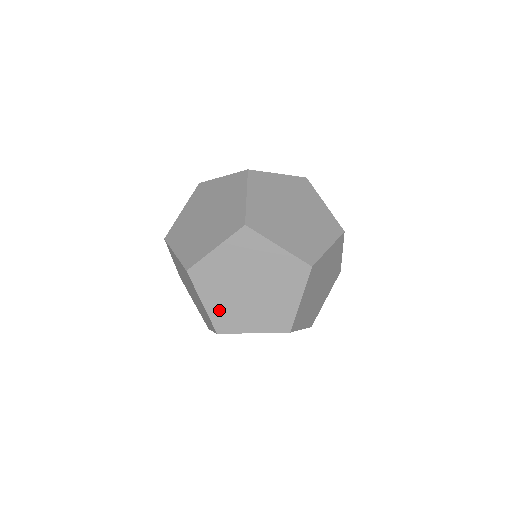
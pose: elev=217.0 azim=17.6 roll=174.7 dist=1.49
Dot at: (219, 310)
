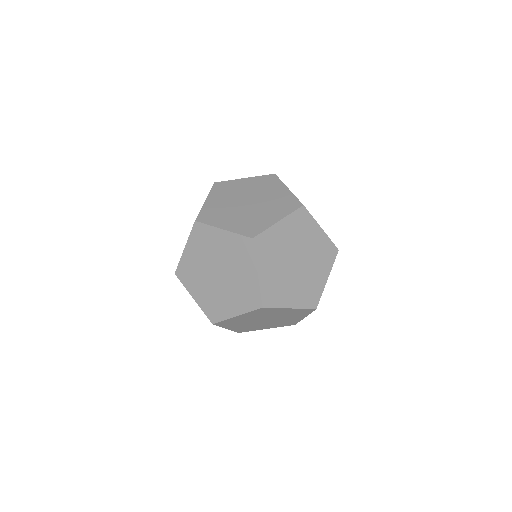
Dot at: (206, 301)
